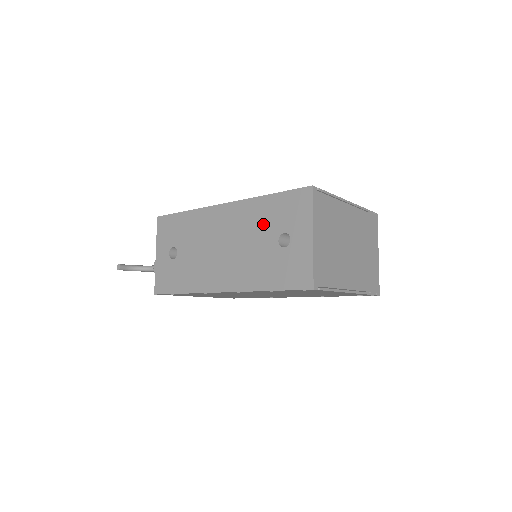
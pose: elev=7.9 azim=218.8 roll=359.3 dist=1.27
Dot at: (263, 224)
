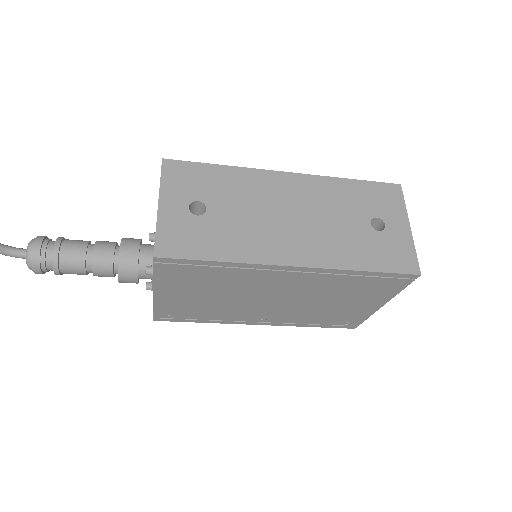
Dot at: (348, 204)
